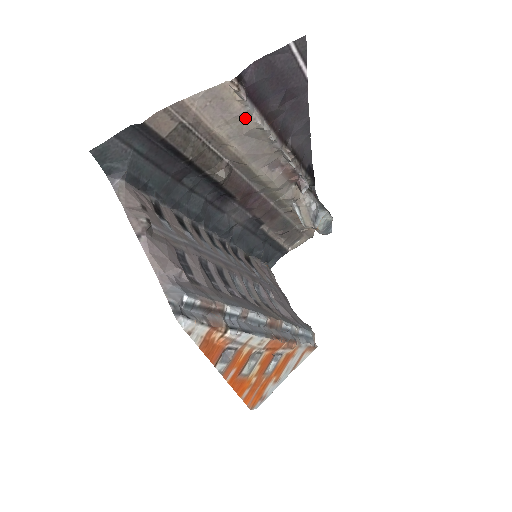
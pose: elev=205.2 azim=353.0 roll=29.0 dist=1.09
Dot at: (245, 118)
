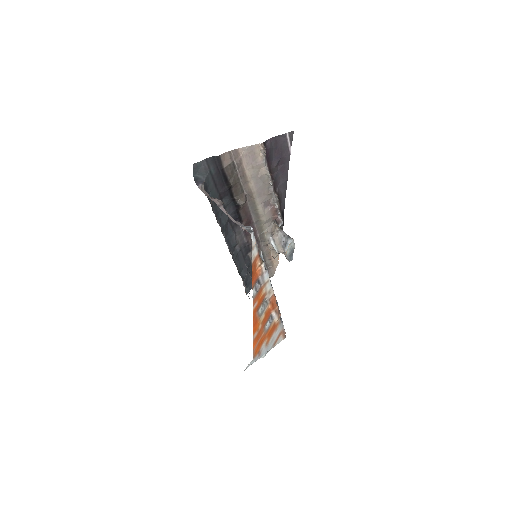
Dot at: (261, 167)
